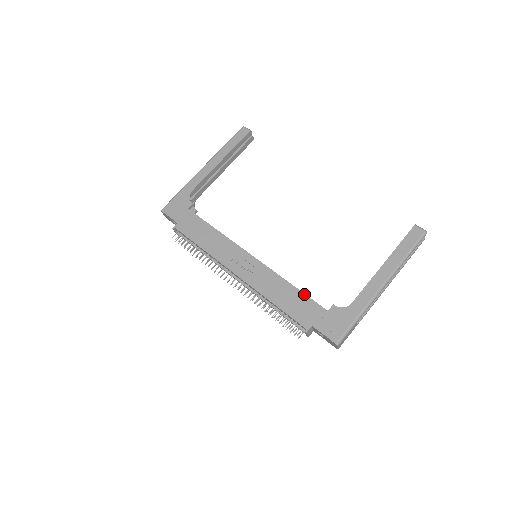
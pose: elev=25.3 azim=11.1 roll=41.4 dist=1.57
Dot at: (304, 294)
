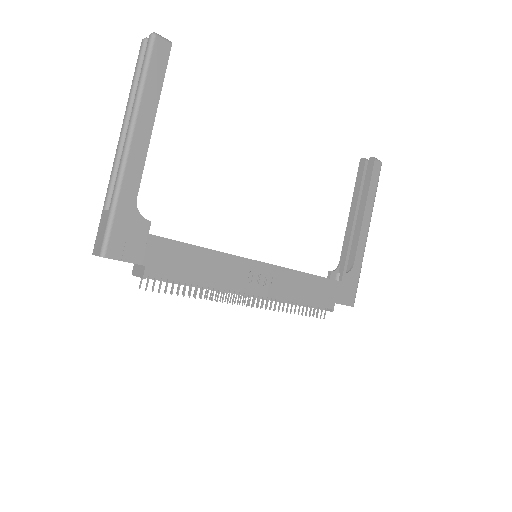
Dot at: (321, 277)
